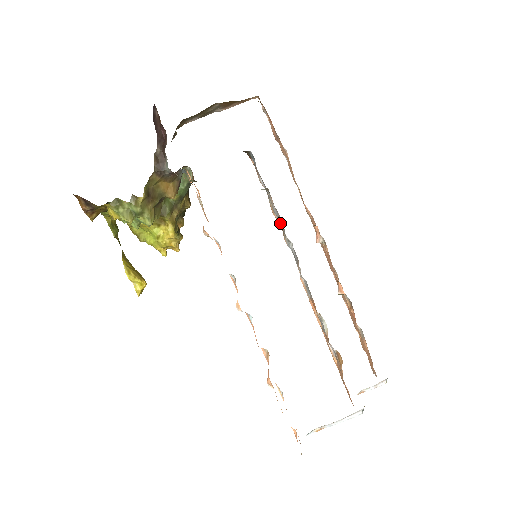
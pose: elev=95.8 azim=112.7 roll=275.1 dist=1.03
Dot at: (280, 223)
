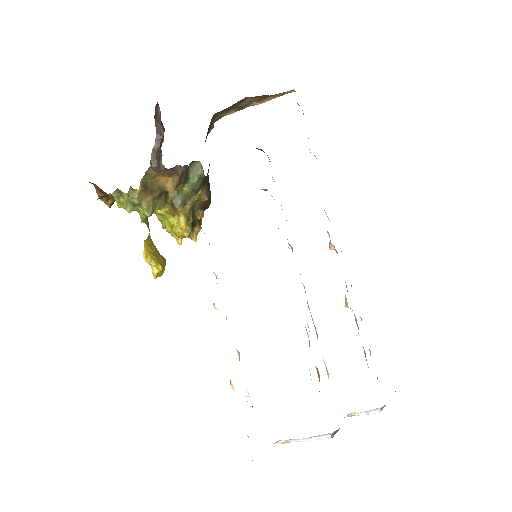
Dot at: occluded
